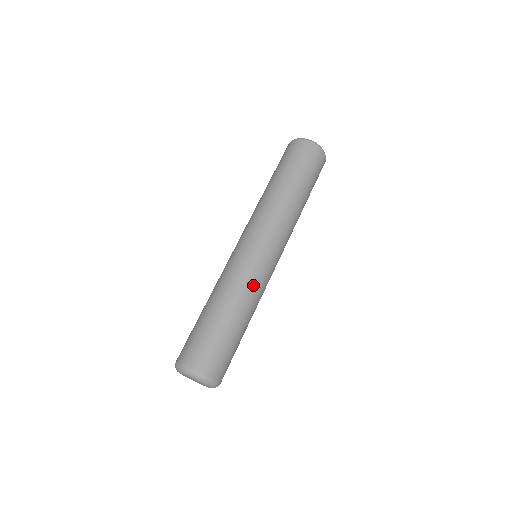
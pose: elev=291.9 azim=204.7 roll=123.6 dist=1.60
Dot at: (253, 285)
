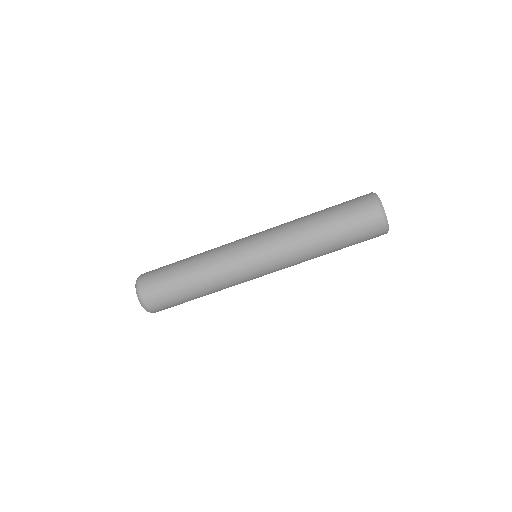
Dot at: (224, 273)
